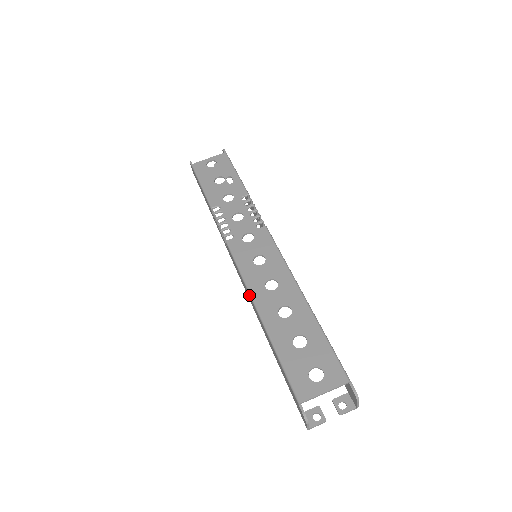
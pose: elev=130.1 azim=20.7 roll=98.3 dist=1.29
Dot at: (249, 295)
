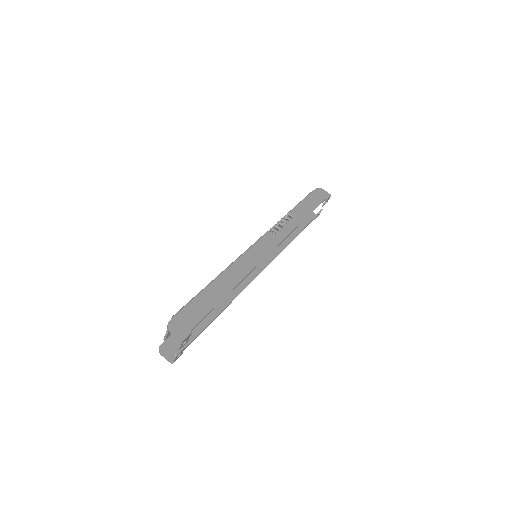
Dot at: occluded
